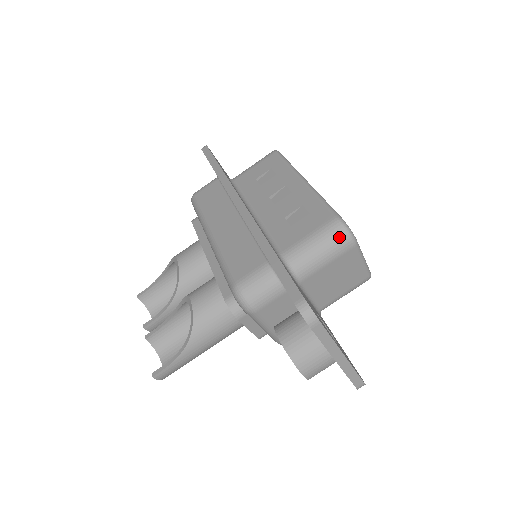
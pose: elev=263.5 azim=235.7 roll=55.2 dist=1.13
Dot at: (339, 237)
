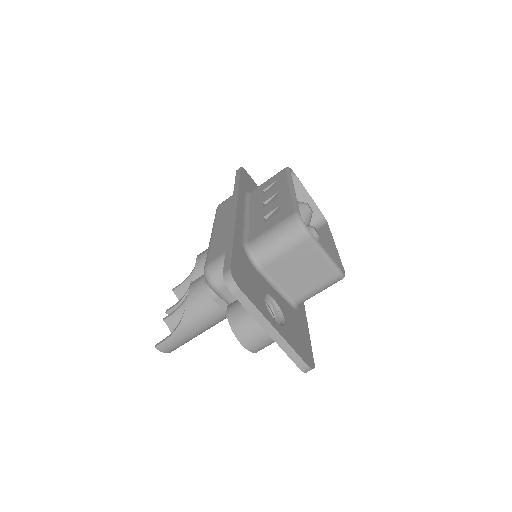
Dot at: (293, 229)
